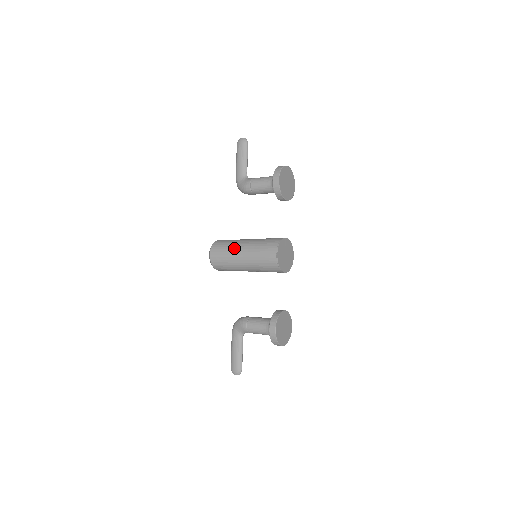
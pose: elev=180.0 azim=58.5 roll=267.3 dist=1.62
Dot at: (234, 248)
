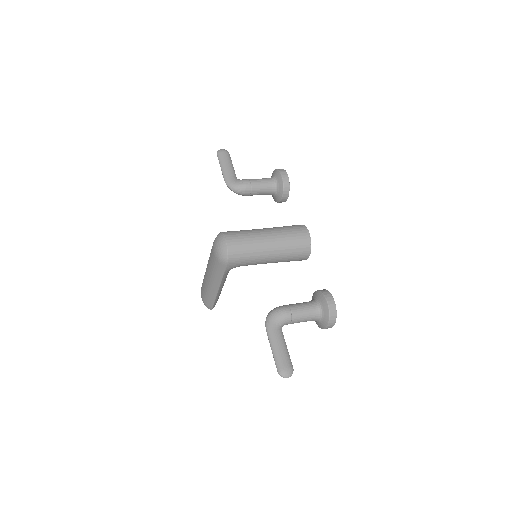
Dot at: (256, 232)
